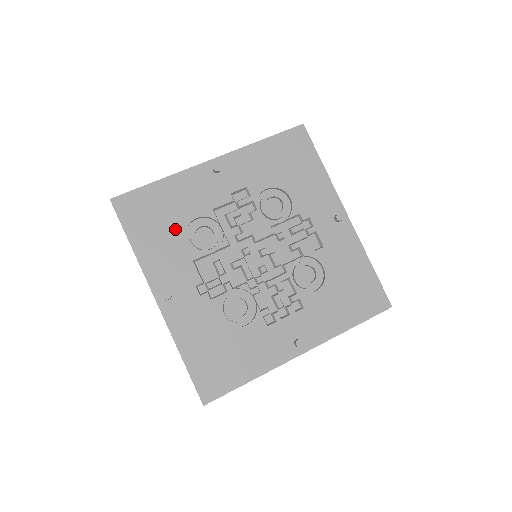
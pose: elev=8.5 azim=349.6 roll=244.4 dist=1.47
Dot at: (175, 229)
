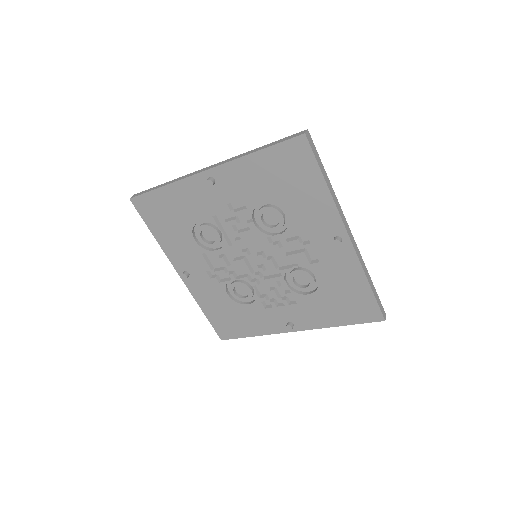
Dot at: (184, 228)
